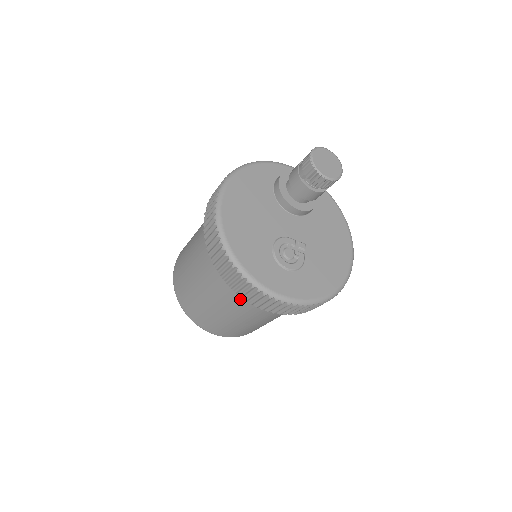
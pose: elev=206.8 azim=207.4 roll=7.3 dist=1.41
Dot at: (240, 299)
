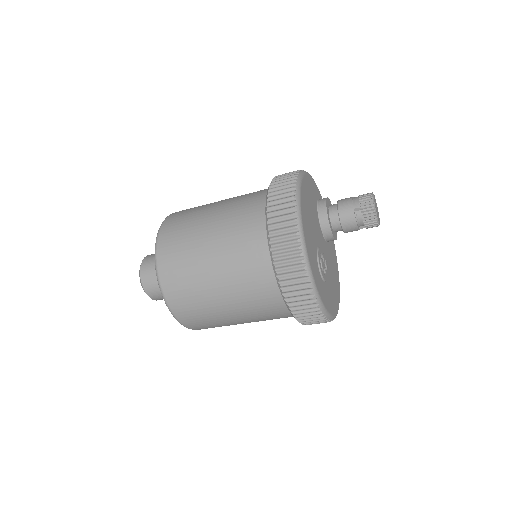
Dot at: (262, 284)
